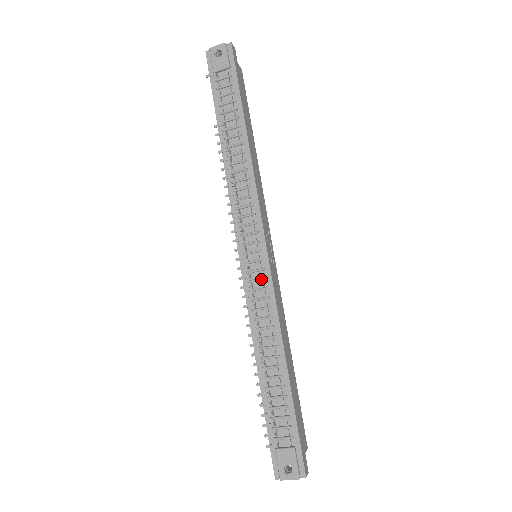
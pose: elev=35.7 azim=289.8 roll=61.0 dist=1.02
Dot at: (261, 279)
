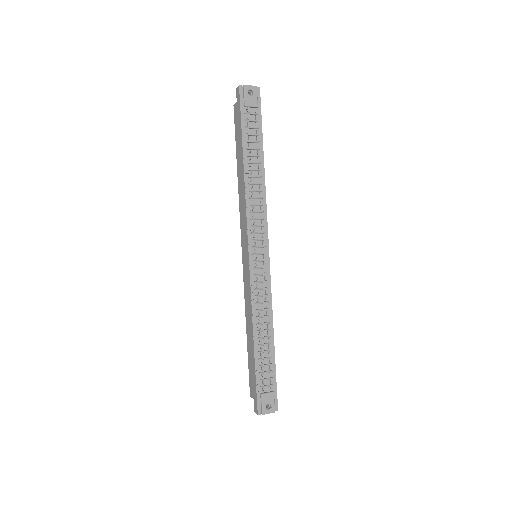
Dot at: (264, 274)
